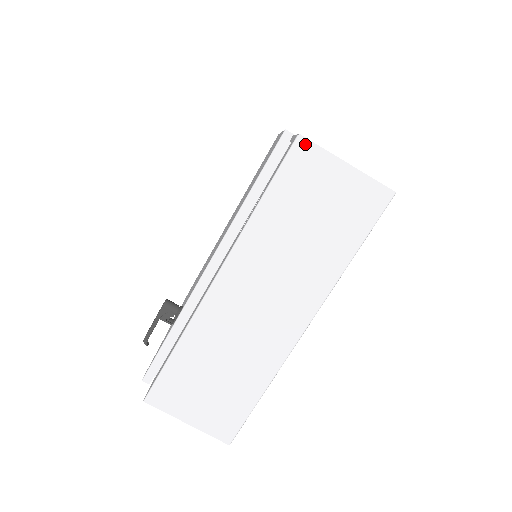
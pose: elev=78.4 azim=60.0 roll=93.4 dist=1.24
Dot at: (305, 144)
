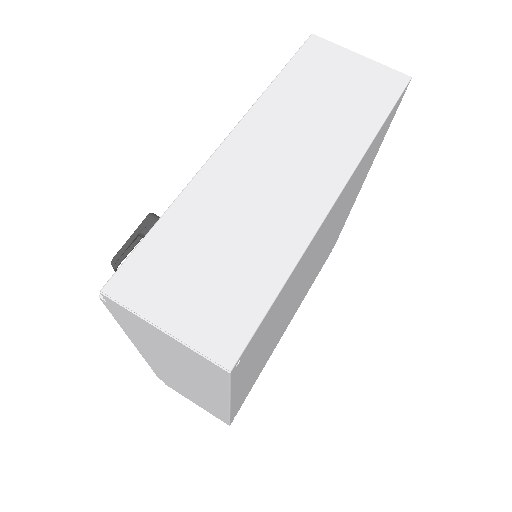
Dot at: (319, 40)
